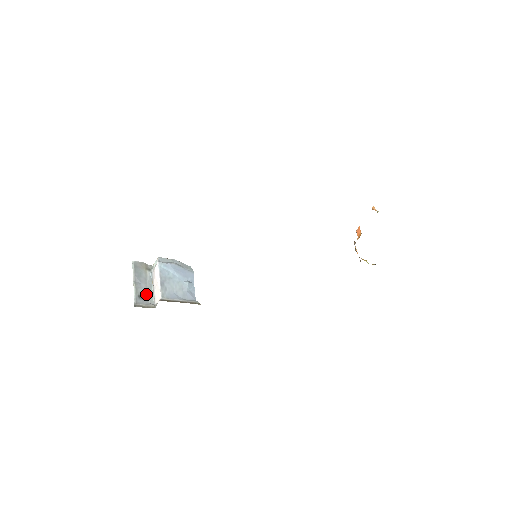
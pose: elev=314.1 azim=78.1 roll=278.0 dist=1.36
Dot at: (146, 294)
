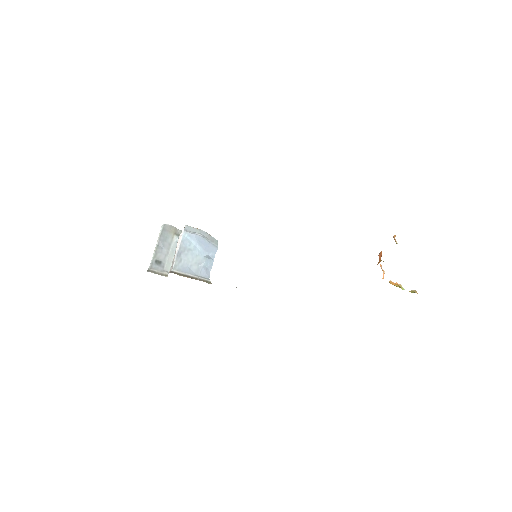
Dot at: (164, 260)
